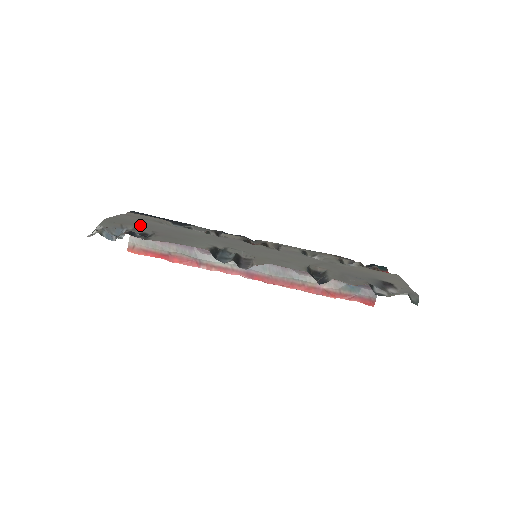
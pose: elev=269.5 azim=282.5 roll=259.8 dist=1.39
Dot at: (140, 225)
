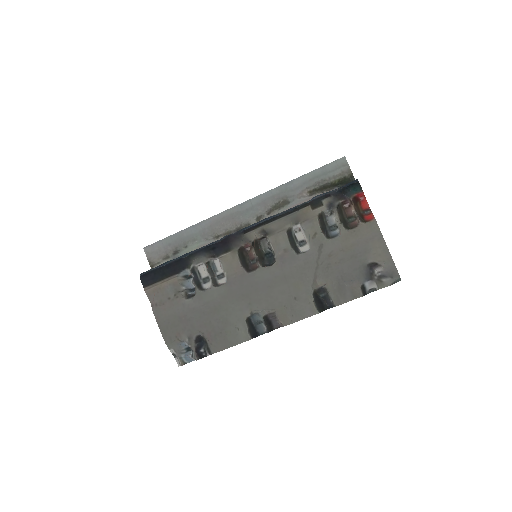
Dot at: (184, 327)
